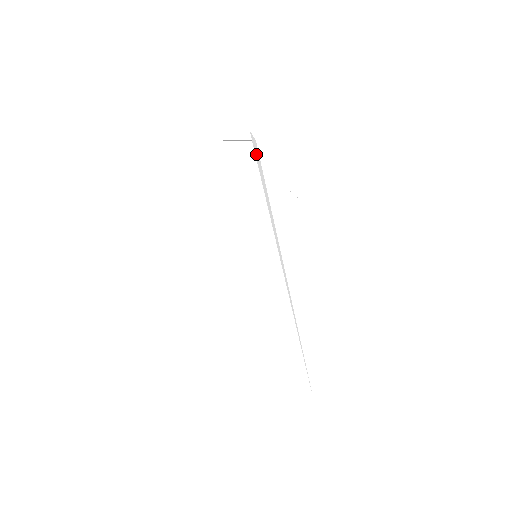
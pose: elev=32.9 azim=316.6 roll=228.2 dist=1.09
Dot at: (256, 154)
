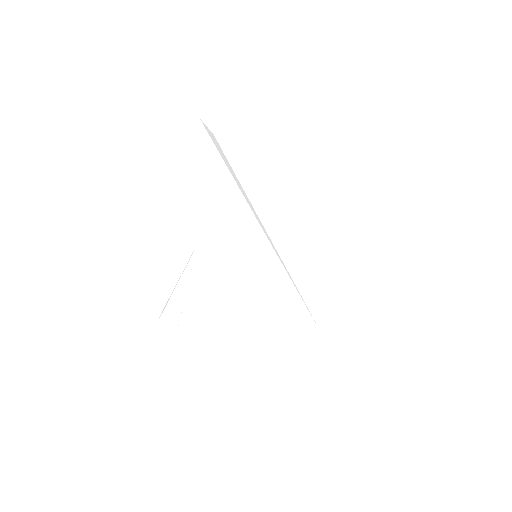
Dot at: (217, 147)
